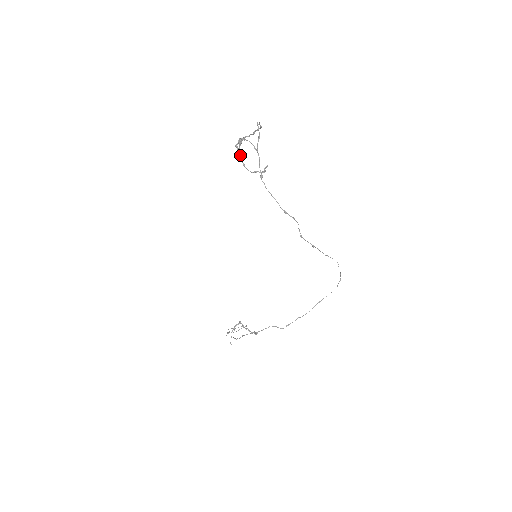
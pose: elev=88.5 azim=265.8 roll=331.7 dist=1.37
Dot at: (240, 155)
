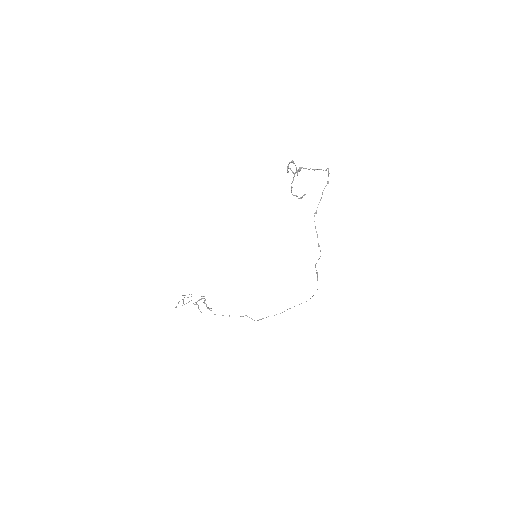
Dot at: (293, 179)
